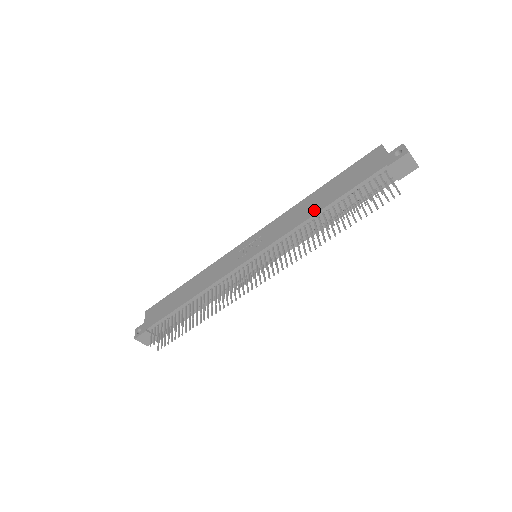
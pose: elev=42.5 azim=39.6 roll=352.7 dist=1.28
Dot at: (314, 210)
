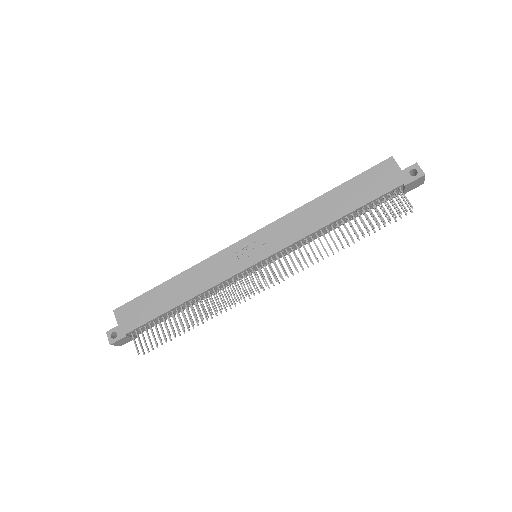
Dot at: (328, 219)
